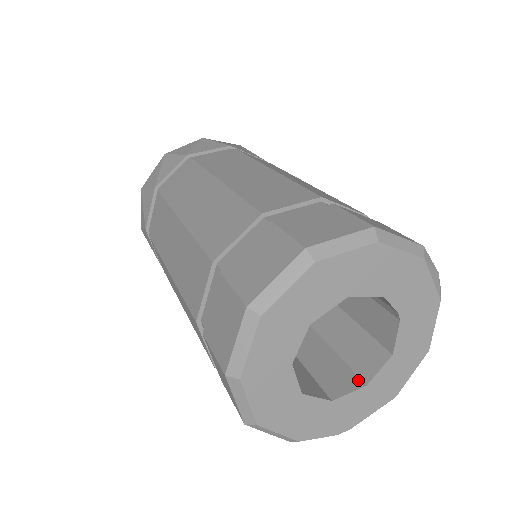
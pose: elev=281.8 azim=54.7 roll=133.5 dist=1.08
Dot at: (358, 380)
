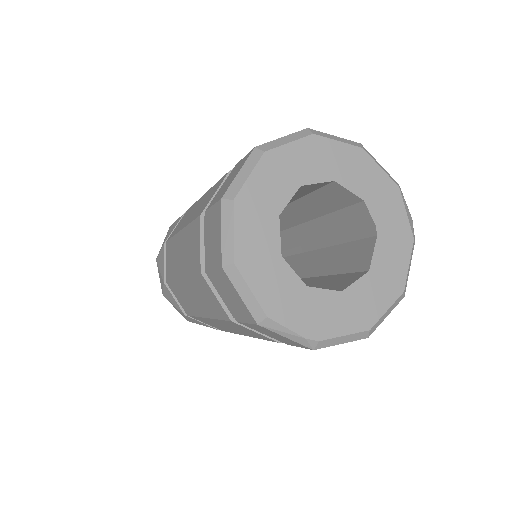
Dot at: occluded
